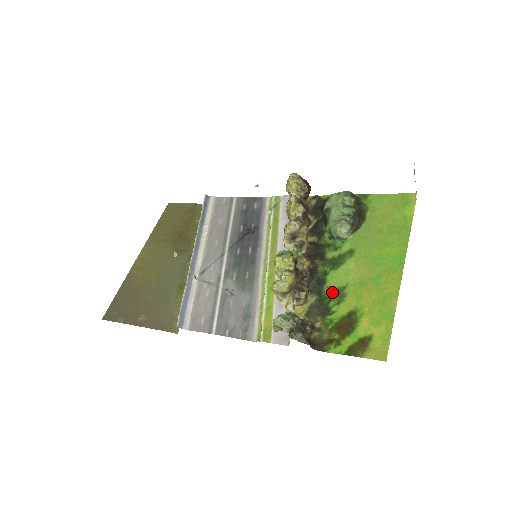
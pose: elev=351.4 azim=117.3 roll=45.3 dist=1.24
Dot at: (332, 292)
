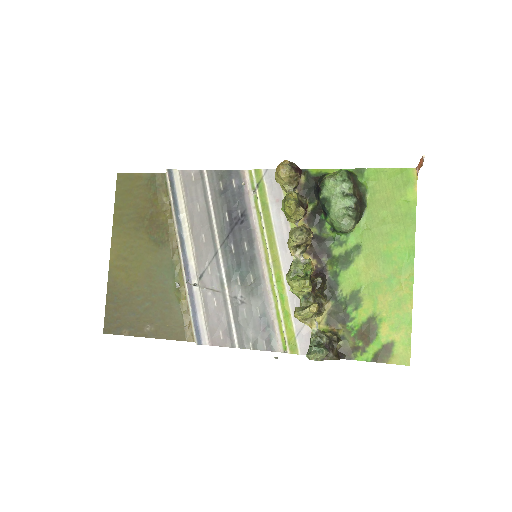
Dot at: (347, 296)
